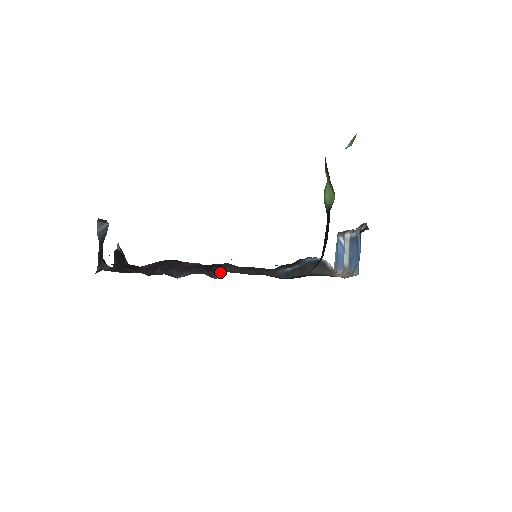
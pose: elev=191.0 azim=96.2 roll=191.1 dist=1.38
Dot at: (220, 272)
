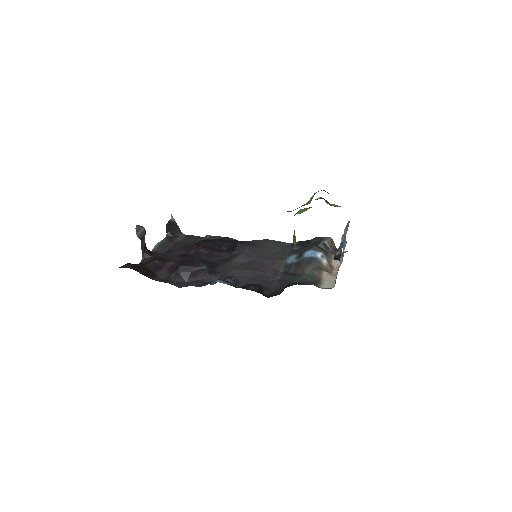
Dot at: (219, 277)
